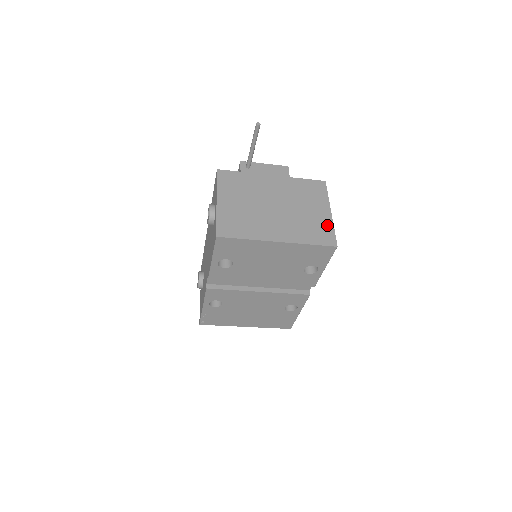
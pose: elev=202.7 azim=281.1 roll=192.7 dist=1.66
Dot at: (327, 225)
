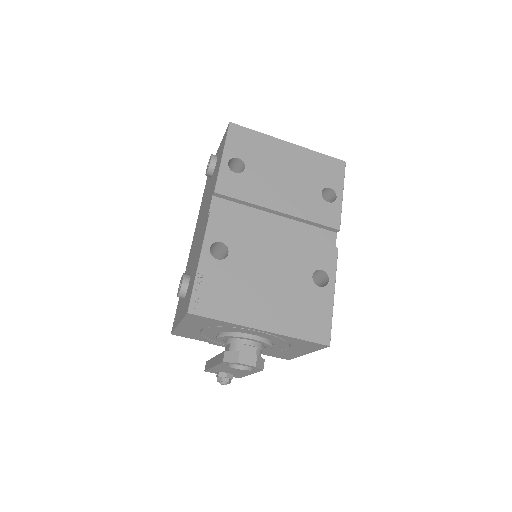
Dot at: occluded
